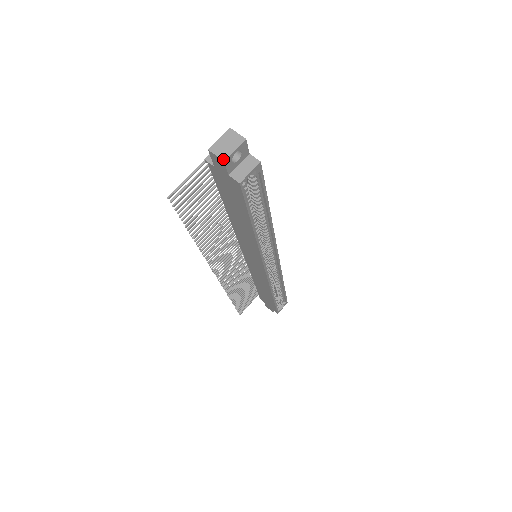
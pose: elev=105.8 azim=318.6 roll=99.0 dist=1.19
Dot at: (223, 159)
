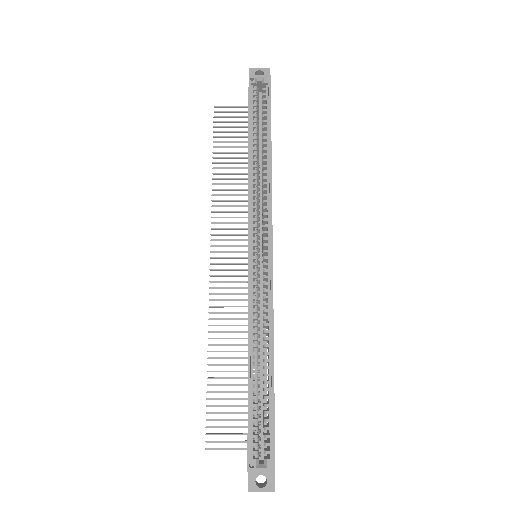
Dot at: (250, 68)
